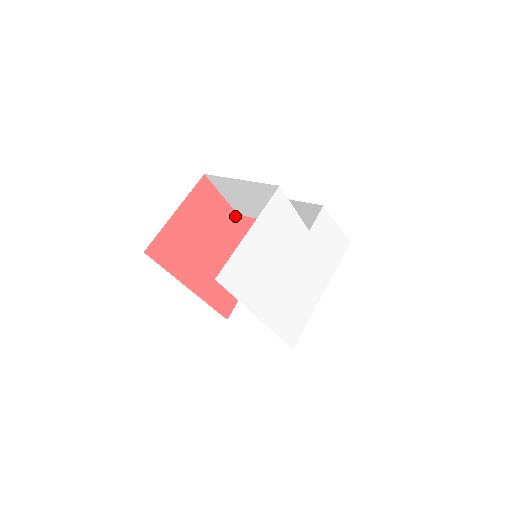
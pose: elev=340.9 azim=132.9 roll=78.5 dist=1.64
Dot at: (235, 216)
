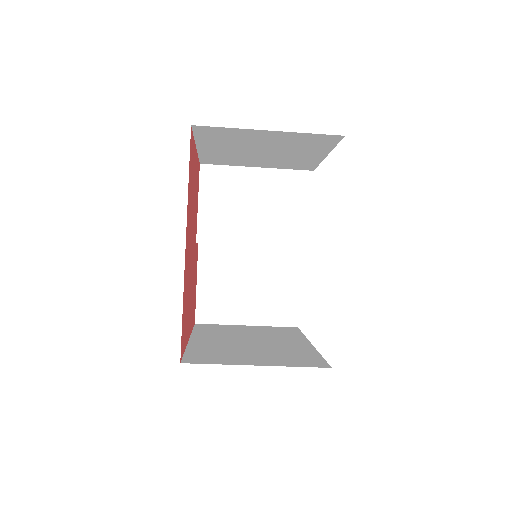
Dot at: (195, 241)
